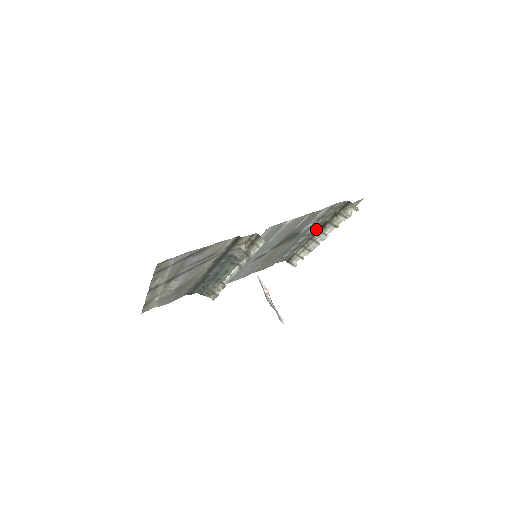
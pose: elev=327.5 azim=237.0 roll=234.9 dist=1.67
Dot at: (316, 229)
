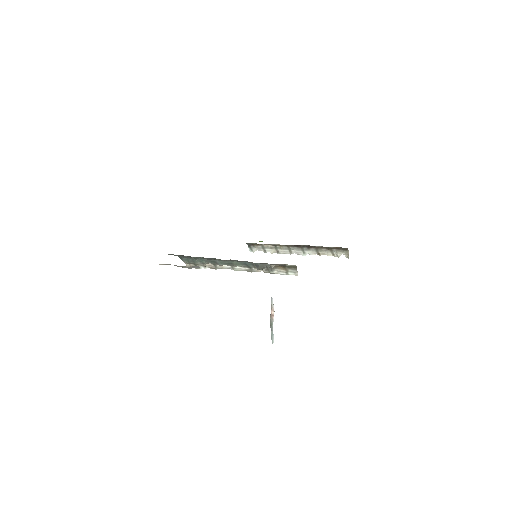
Dot at: (300, 245)
